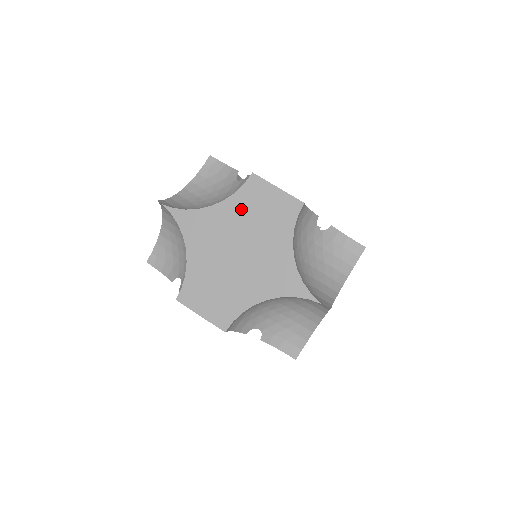
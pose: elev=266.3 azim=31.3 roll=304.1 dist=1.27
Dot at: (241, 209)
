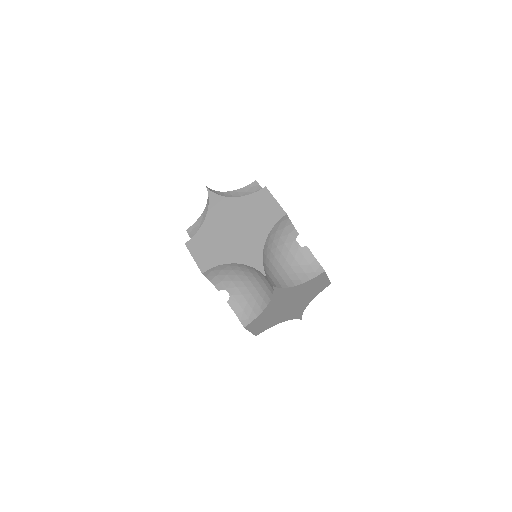
Dot at: (248, 205)
